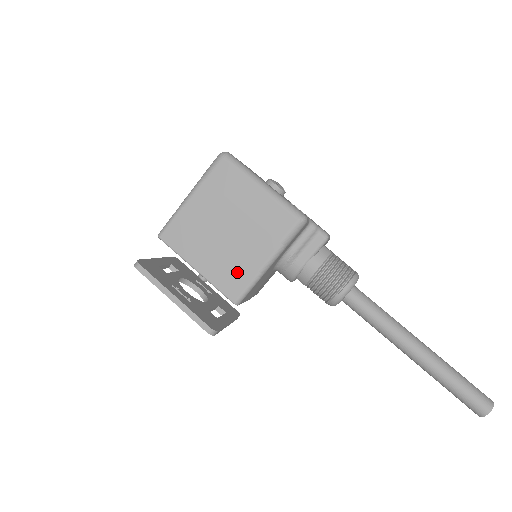
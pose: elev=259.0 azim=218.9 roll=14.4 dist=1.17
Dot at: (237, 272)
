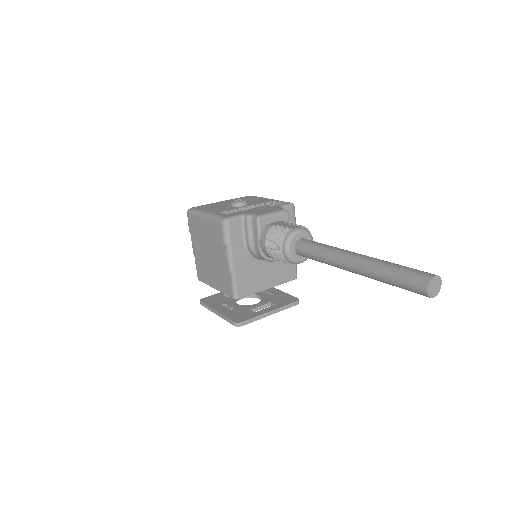
Dot at: (225, 278)
